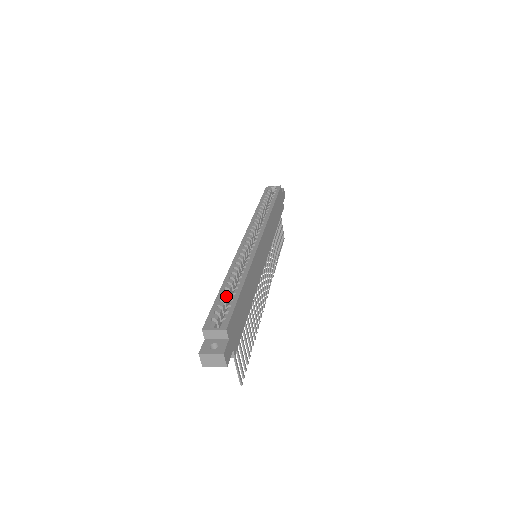
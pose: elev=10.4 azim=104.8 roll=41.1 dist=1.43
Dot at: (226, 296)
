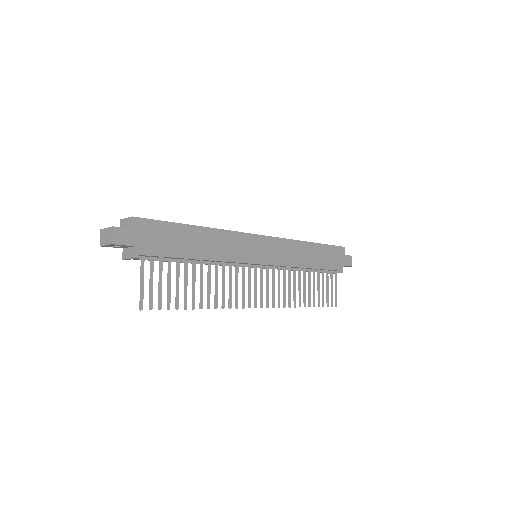
Dot at: occluded
